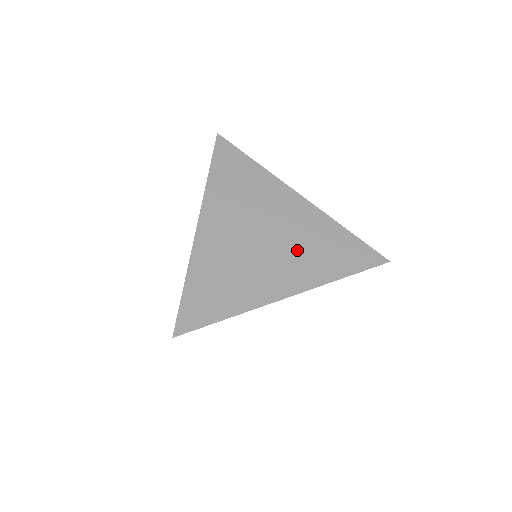
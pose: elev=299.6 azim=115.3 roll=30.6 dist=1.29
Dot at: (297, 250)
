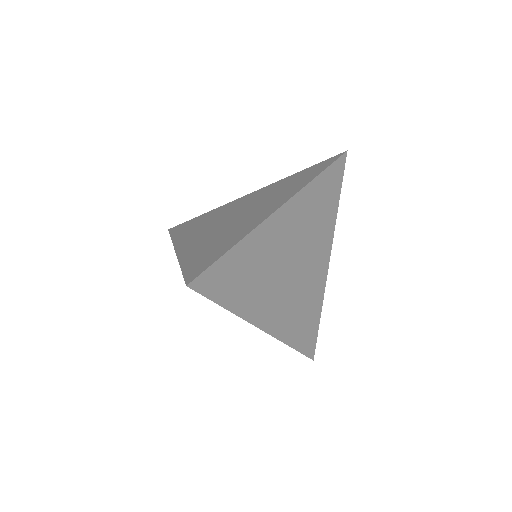
Dot at: (295, 300)
